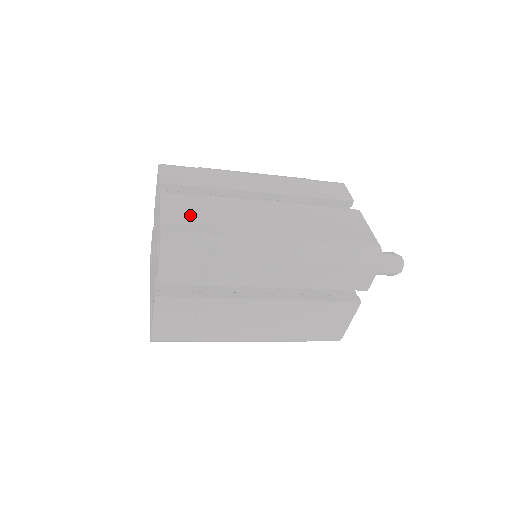
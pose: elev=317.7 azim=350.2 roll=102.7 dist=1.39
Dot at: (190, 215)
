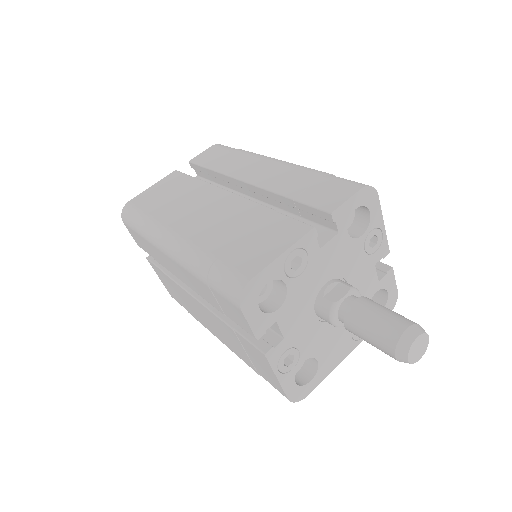
Dot at: (161, 193)
